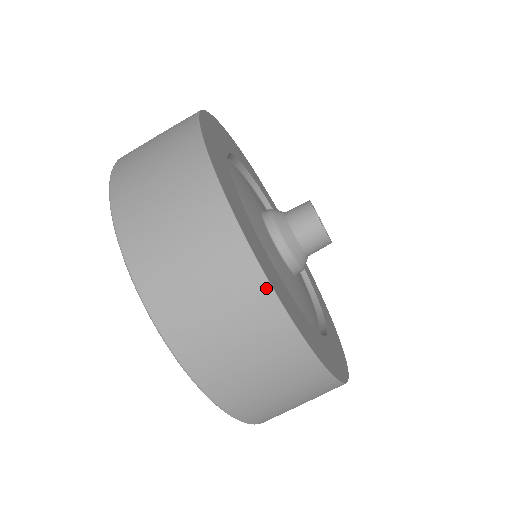
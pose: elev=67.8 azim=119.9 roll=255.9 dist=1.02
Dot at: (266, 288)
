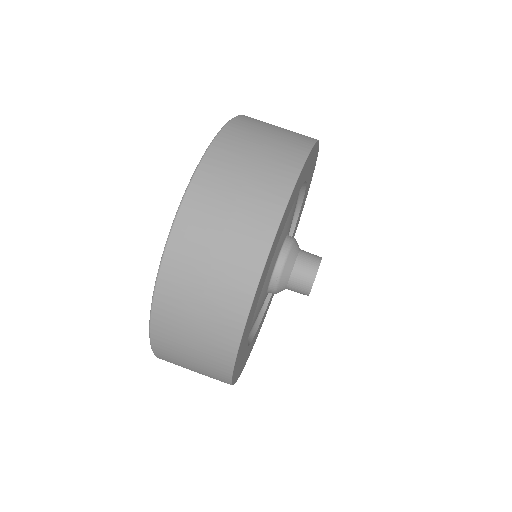
Dot at: (254, 283)
